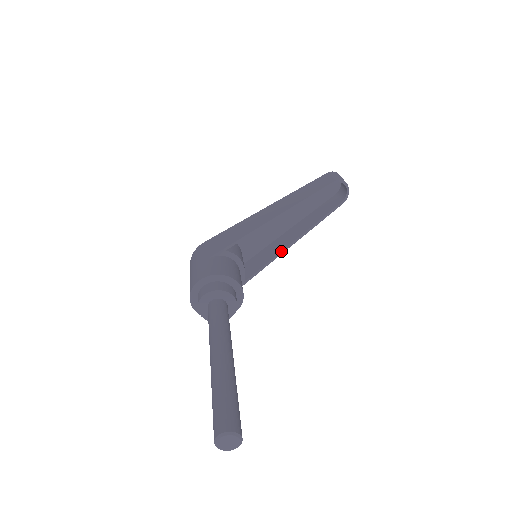
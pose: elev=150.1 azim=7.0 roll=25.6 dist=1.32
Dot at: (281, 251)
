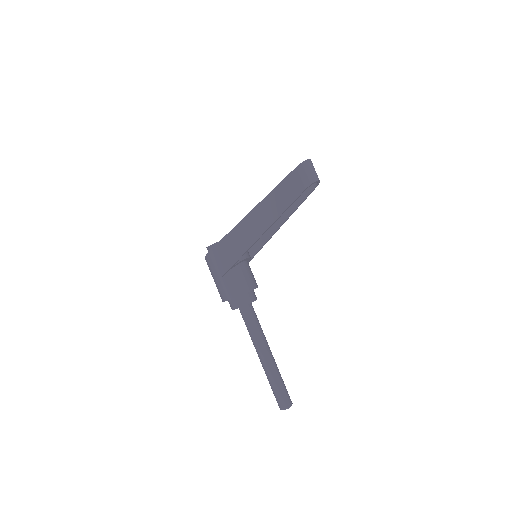
Dot at: (272, 235)
